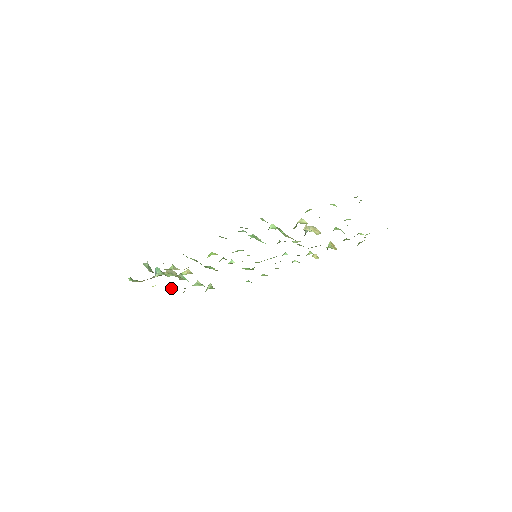
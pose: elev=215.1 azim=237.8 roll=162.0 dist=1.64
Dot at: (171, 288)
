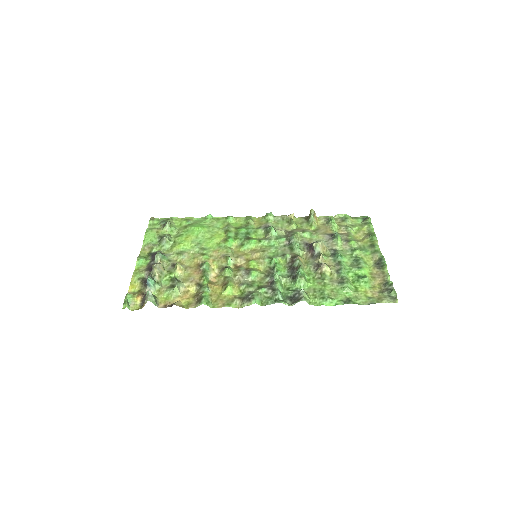
Dot at: (144, 261)
